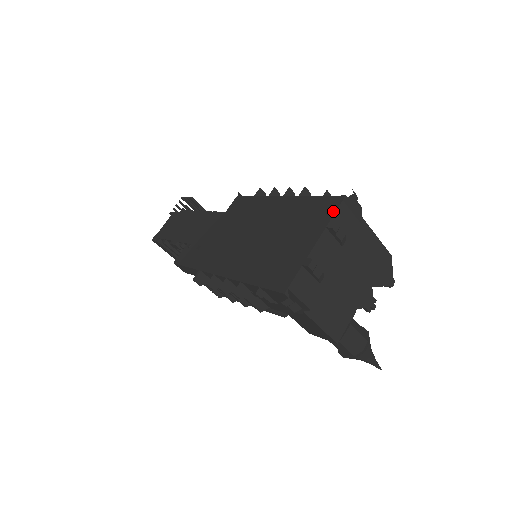
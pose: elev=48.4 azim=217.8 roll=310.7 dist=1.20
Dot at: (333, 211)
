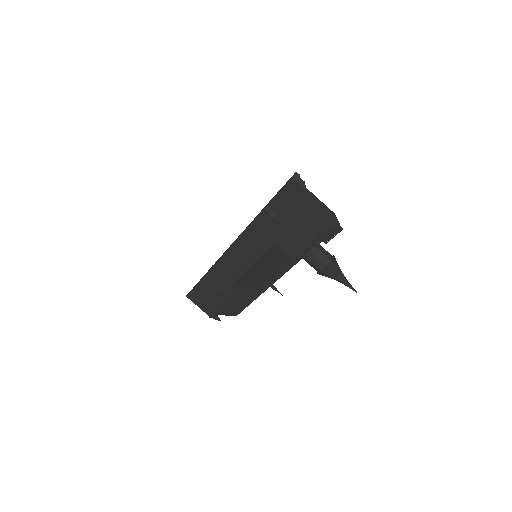
Dot at: occluded
